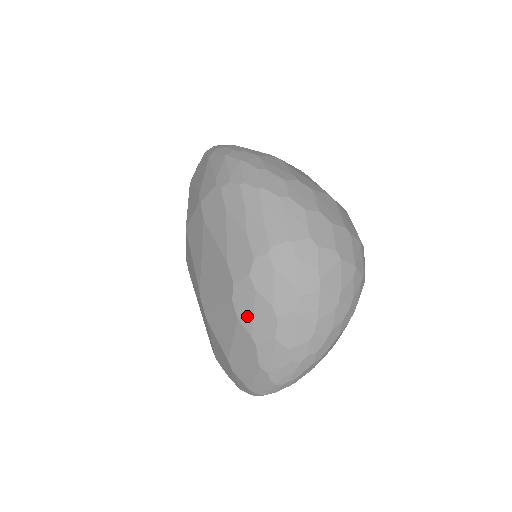
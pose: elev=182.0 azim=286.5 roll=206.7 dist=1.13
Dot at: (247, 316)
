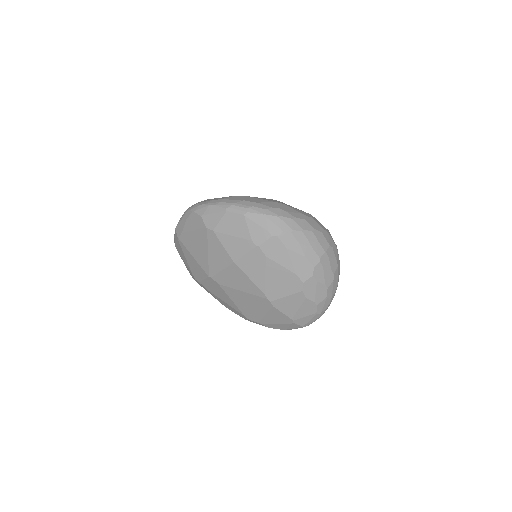
Dot at: (312, 294)
